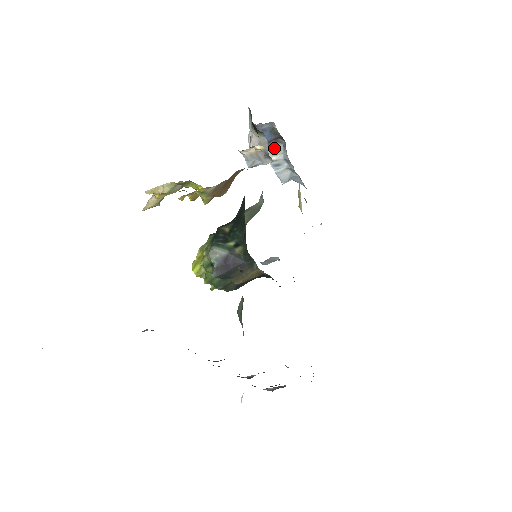
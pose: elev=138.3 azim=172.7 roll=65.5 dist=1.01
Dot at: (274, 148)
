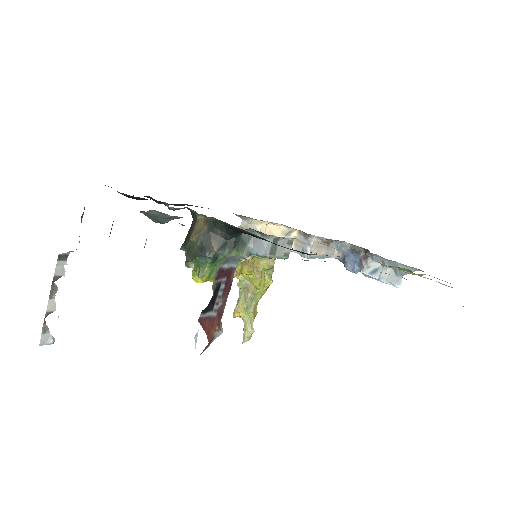
Dot at: occluded
